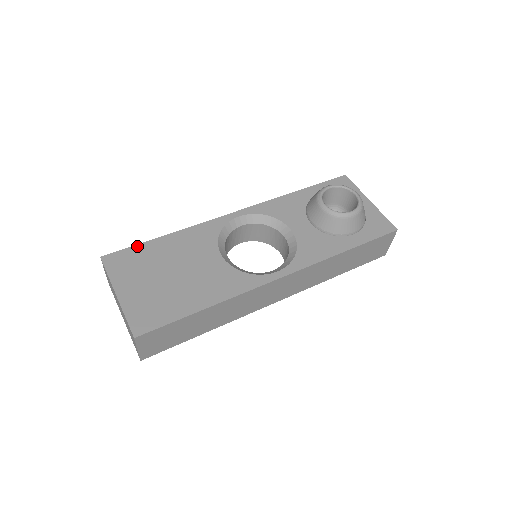
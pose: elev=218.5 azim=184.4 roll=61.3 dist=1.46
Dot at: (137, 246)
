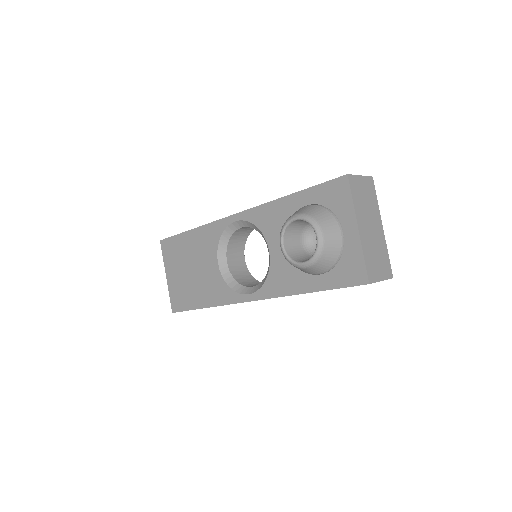
Dot at: (176, 236)
